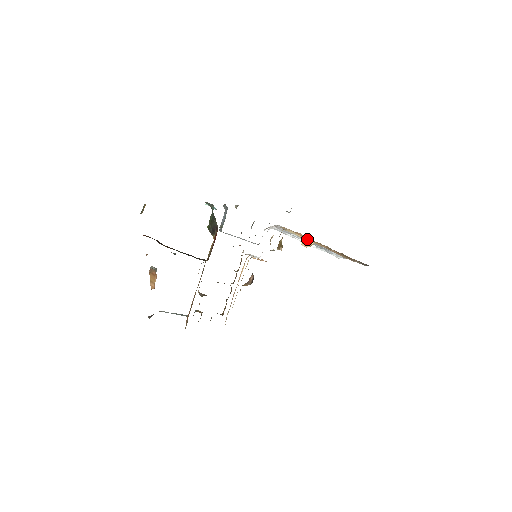
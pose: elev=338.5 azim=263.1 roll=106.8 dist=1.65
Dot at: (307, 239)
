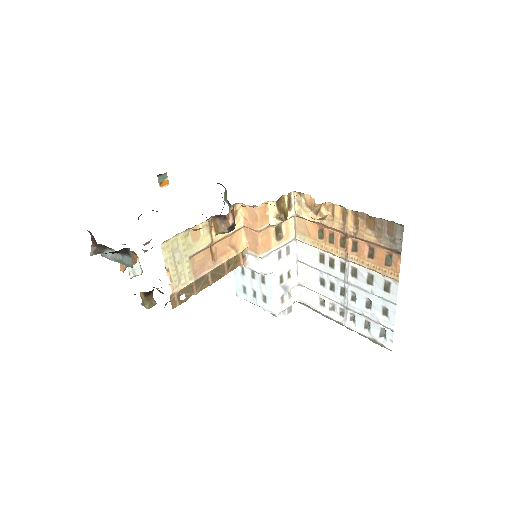
Dot at: (322, 222)
